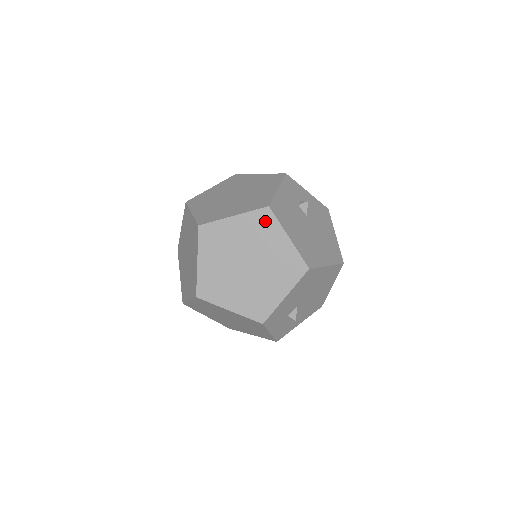
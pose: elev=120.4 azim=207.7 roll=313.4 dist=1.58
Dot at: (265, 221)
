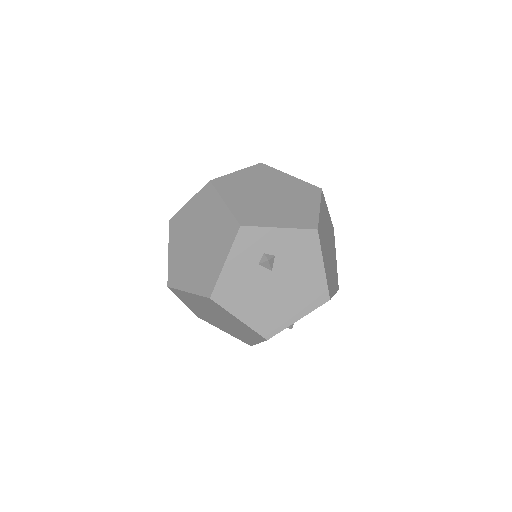
Dot at: (213, 304)
